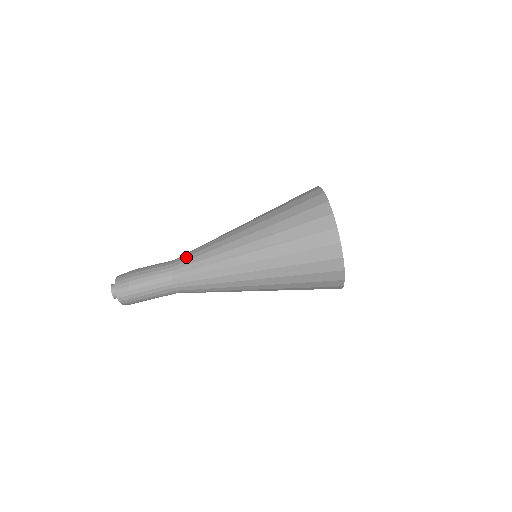
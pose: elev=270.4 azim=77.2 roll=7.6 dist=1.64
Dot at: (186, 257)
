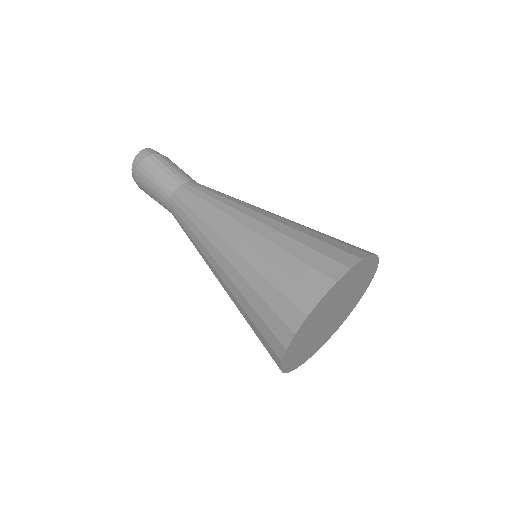
Dot at: occluded
